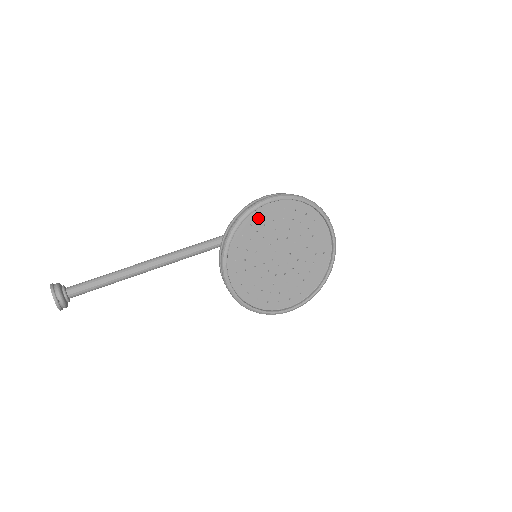
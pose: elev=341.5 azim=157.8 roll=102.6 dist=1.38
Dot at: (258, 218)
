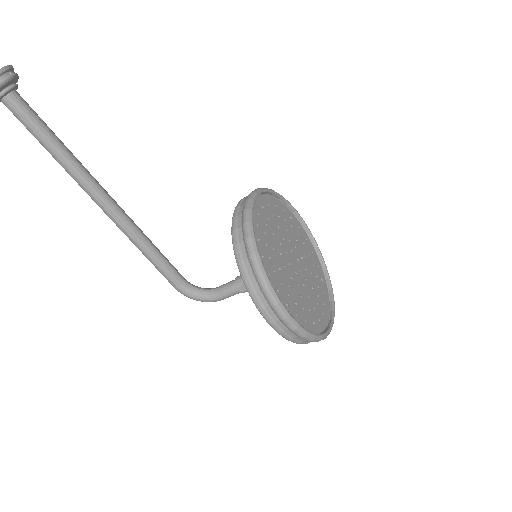
Dot at: (289, 216)
